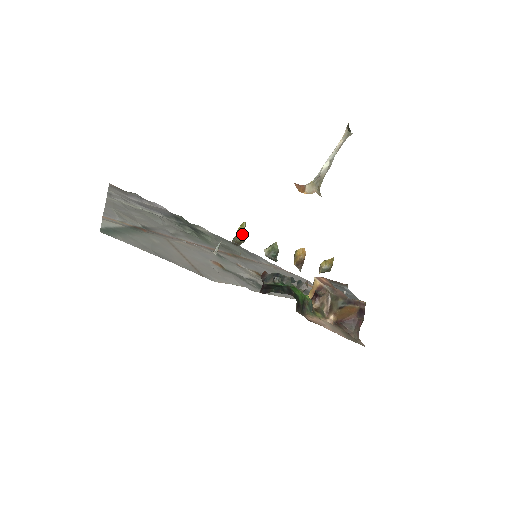
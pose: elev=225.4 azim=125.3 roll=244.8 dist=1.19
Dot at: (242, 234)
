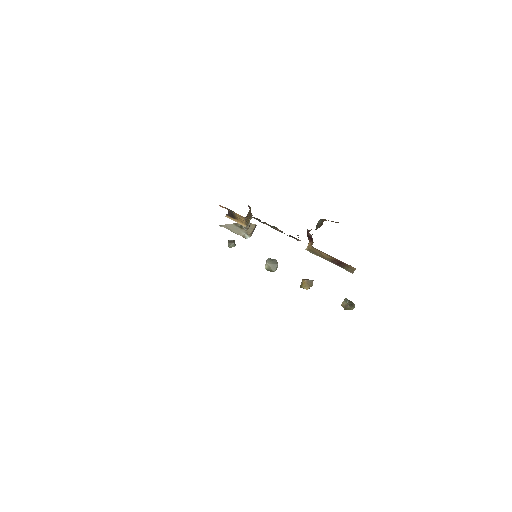
Dot at: occluded
